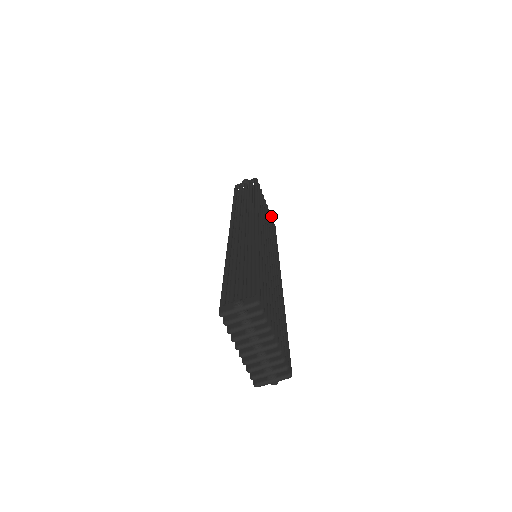
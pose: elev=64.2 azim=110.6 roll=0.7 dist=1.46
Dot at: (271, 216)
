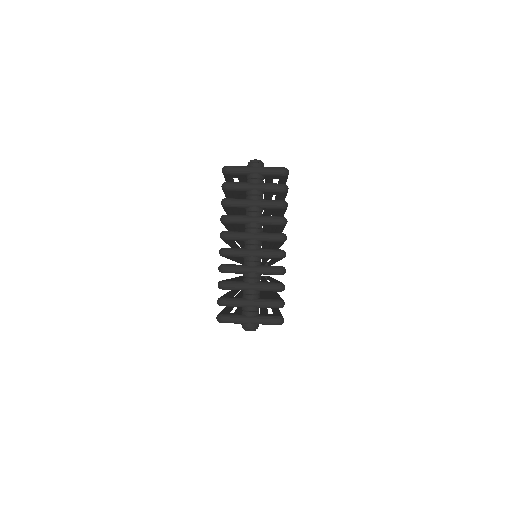
Dot at: occluded
